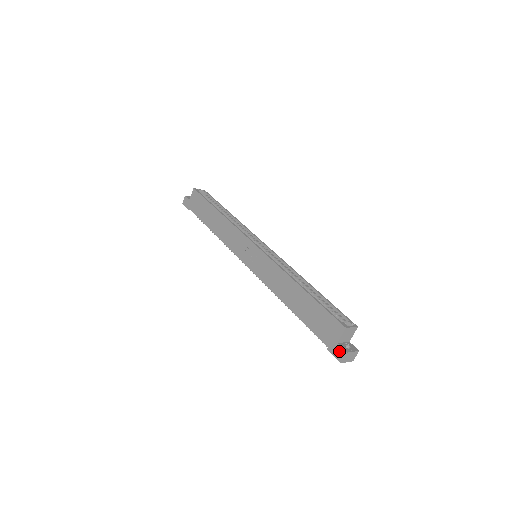
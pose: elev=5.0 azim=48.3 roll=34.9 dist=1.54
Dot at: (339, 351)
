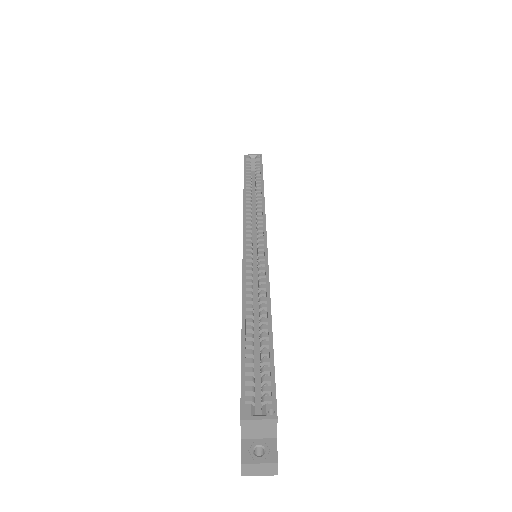
Dot at: occluded
